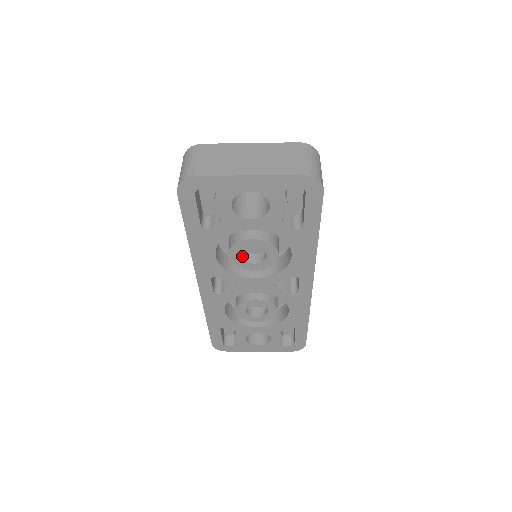
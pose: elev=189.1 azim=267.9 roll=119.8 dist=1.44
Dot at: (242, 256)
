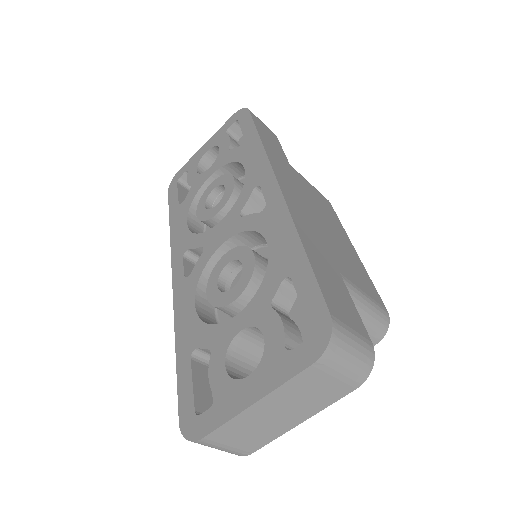
Dot at: occluded
